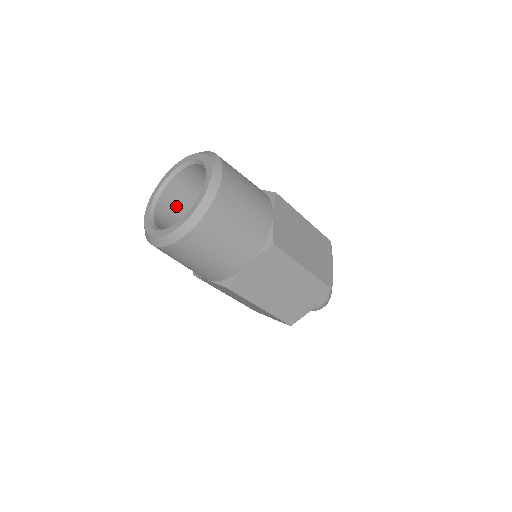
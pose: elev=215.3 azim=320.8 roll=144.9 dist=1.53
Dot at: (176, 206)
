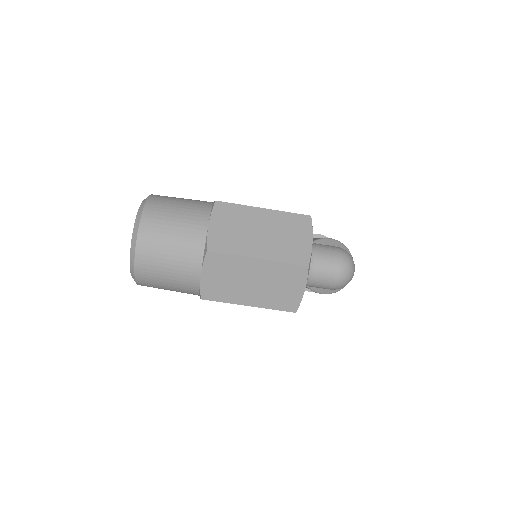
Dot at: occluded
